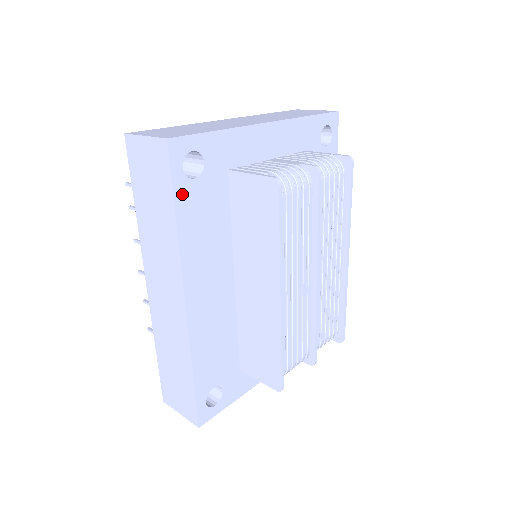
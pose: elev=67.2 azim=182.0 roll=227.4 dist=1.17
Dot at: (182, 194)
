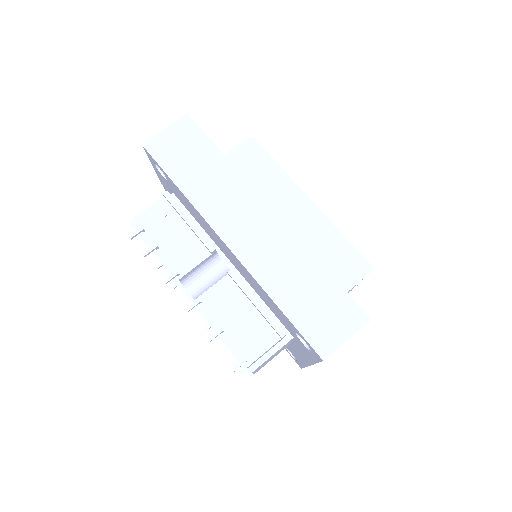
Dot at: occluded
